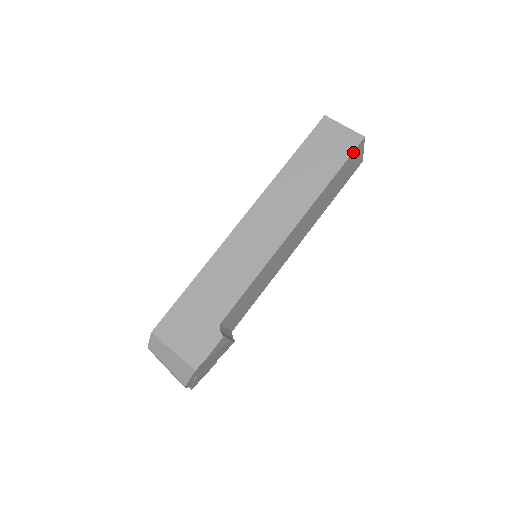
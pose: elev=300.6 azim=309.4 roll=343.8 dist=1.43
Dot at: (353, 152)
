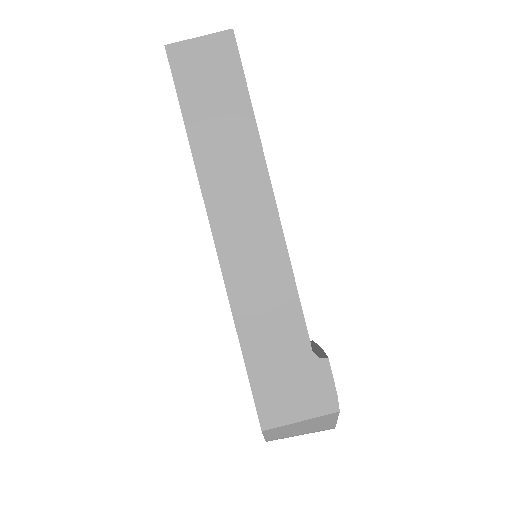
Dot at: (239, 58)
